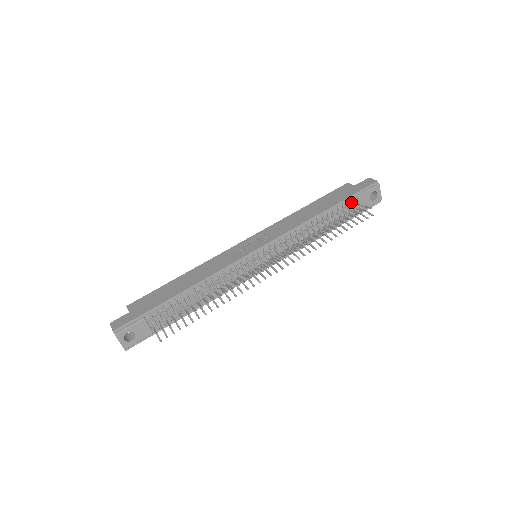
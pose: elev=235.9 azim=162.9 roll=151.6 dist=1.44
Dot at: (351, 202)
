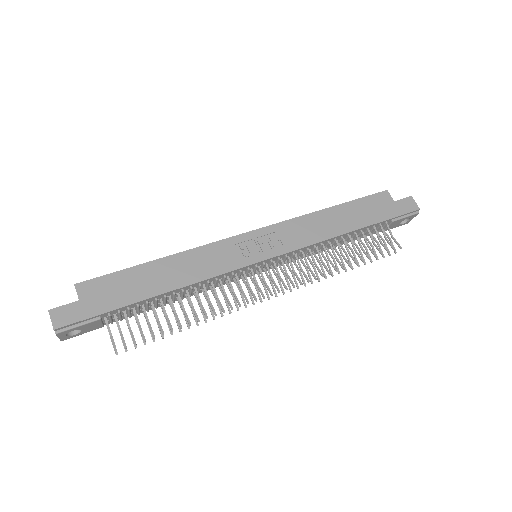
Dot at: (382, 224)
